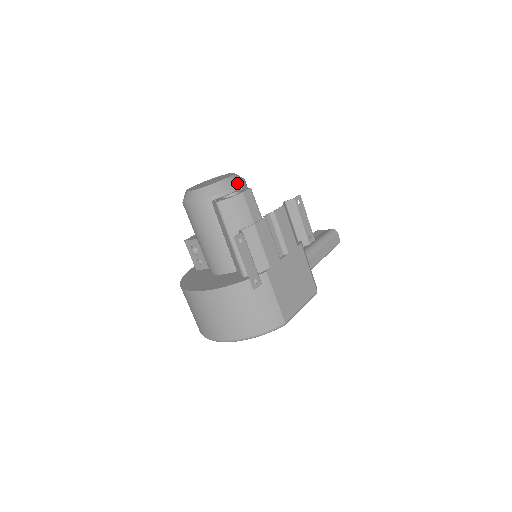
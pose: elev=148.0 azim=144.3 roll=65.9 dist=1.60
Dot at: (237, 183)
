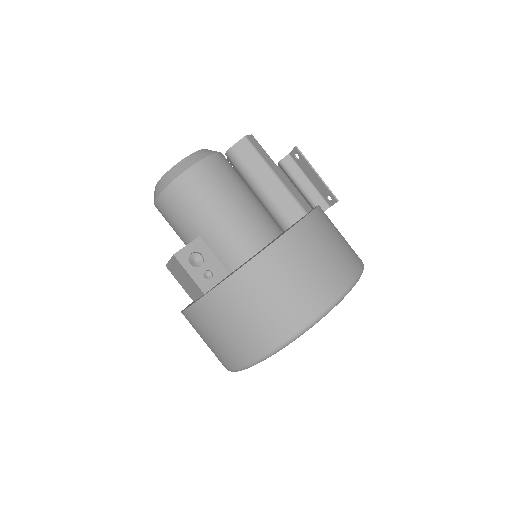
Dot at: occluded
